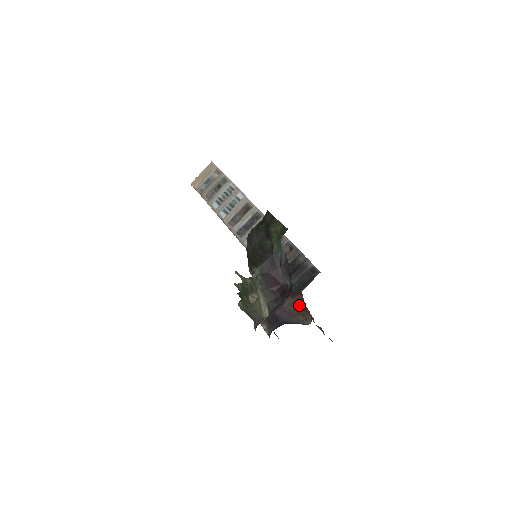
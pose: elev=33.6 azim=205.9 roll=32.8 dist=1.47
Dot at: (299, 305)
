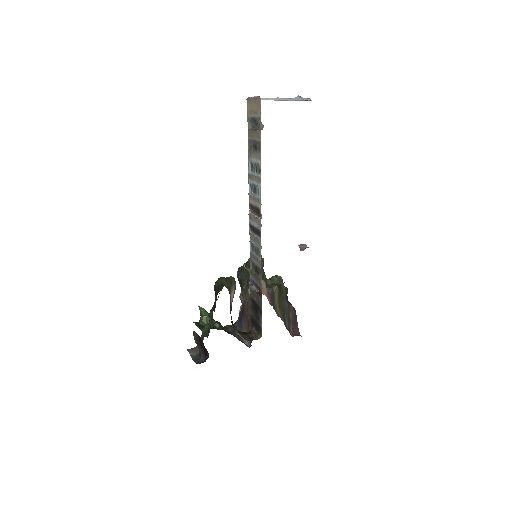
Dot at: occluded
